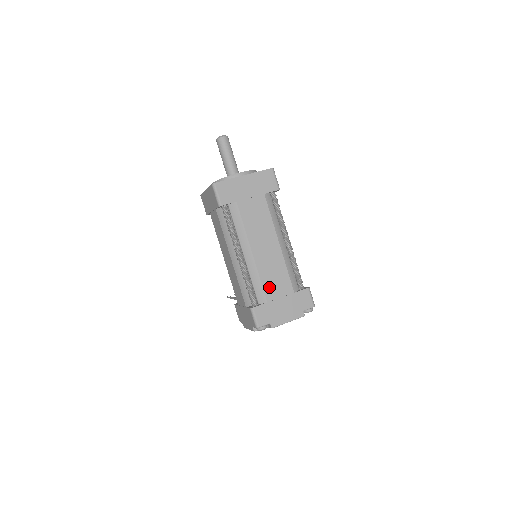
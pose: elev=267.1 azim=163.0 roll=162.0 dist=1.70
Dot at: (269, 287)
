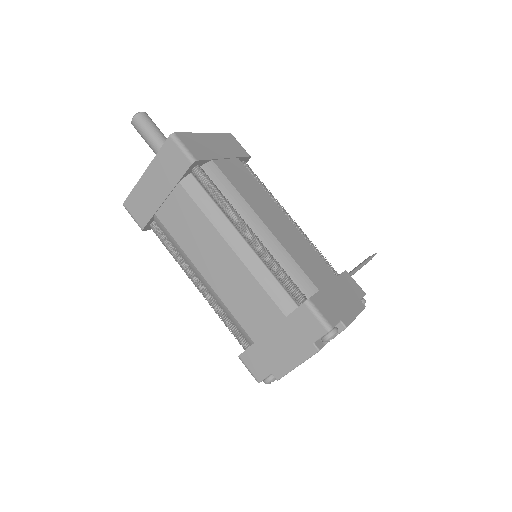
Dot at: (246, 319)
